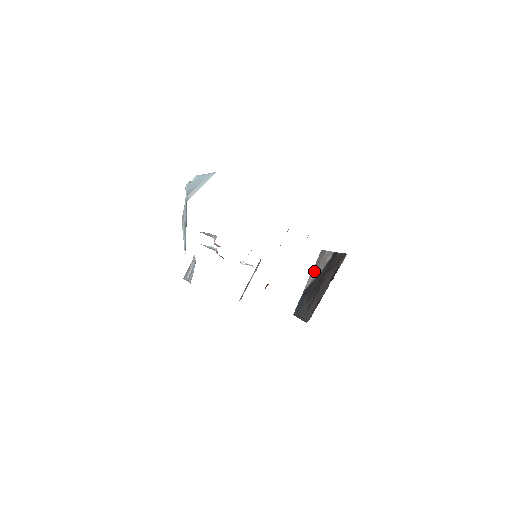
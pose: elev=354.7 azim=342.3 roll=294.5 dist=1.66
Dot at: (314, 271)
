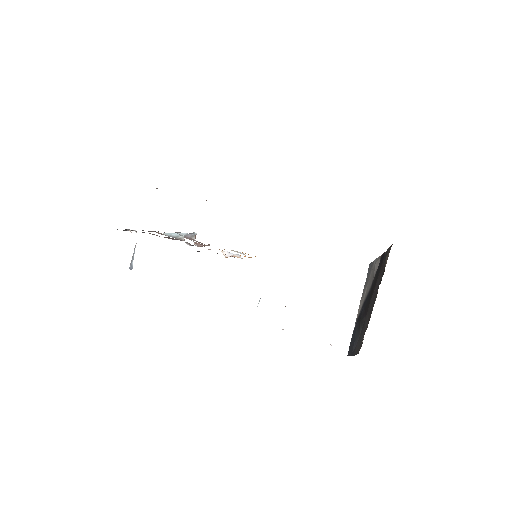
Dot at: (364, 291)
